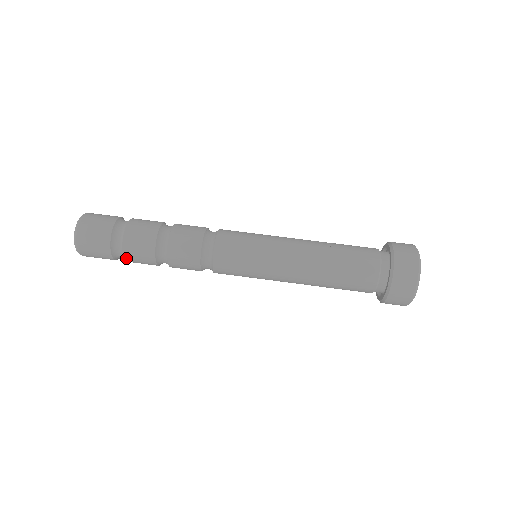
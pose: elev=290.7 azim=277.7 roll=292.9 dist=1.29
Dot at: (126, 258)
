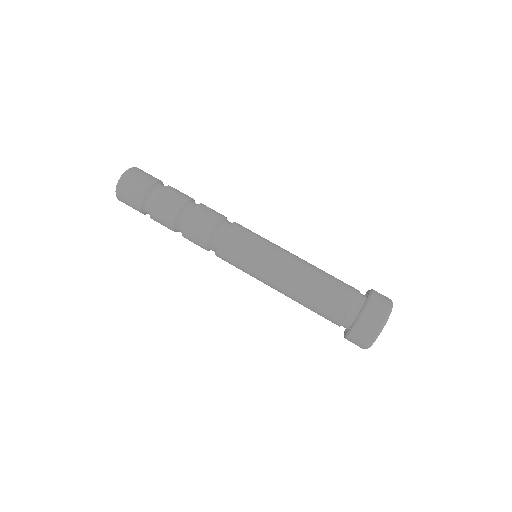
Dot at: occluded
